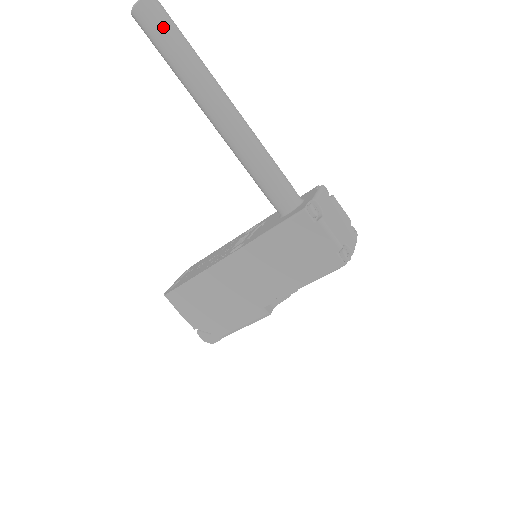
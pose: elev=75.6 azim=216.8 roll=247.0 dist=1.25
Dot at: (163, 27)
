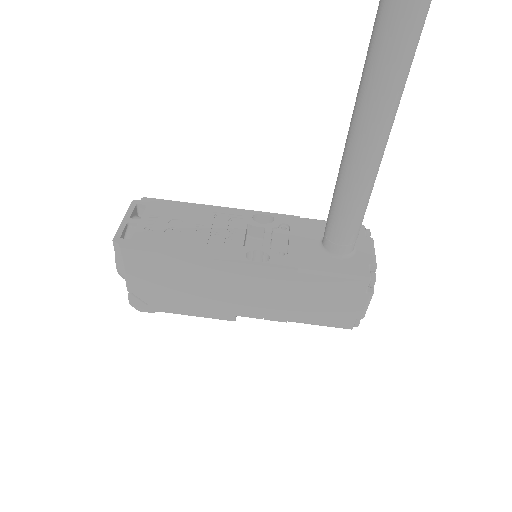
Dot at: out of frame
